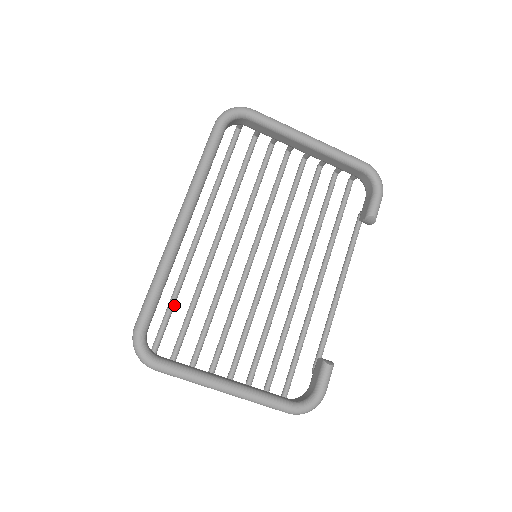
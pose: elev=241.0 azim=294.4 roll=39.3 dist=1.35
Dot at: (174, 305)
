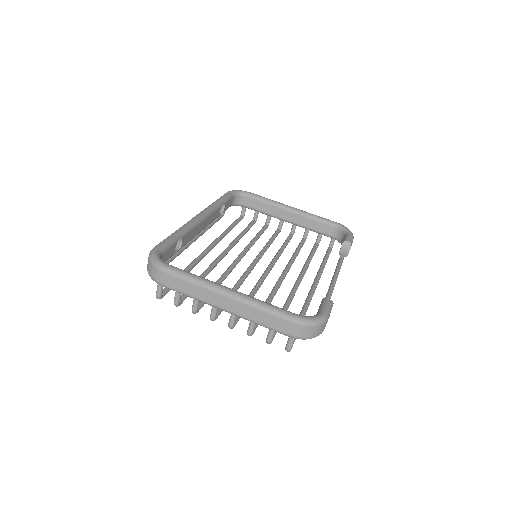
Dot at: occluded
